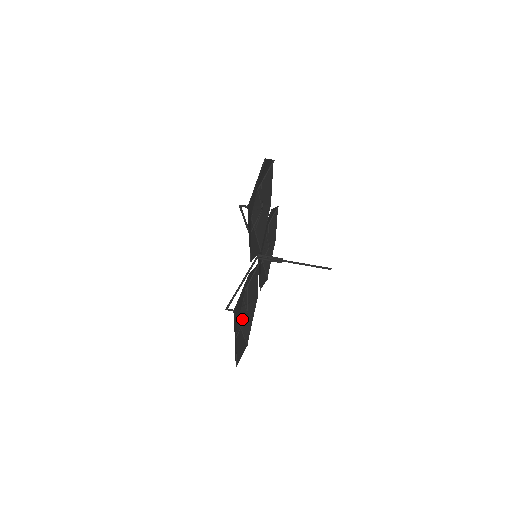
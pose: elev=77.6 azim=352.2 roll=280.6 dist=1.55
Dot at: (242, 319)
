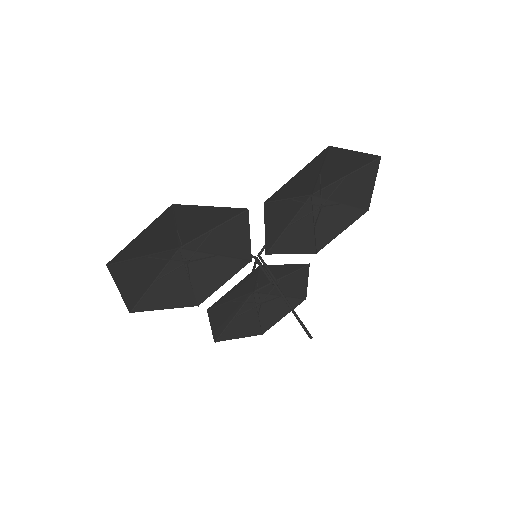
Dot at: (168, 278)
